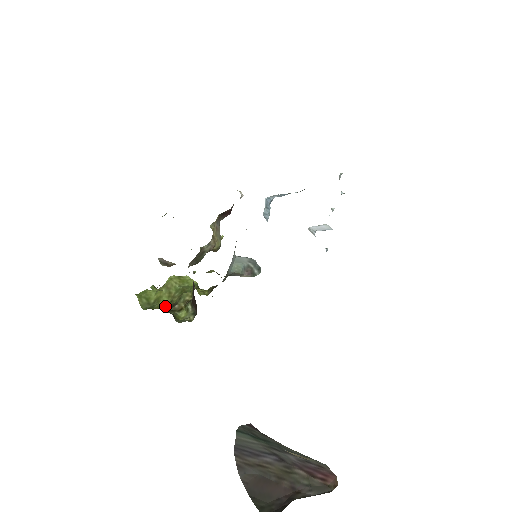
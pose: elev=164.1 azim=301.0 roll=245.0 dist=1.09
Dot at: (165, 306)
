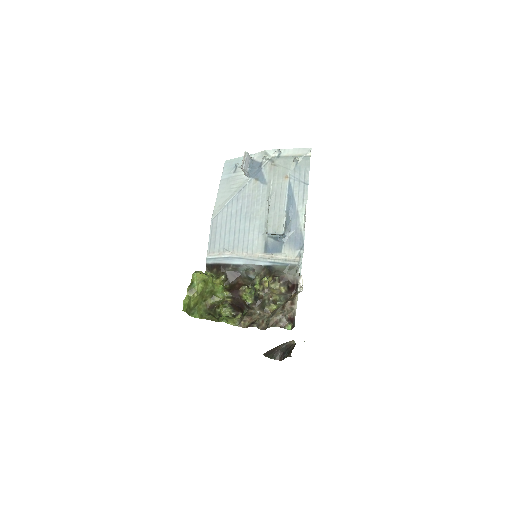
Dot at: (205, 307)
